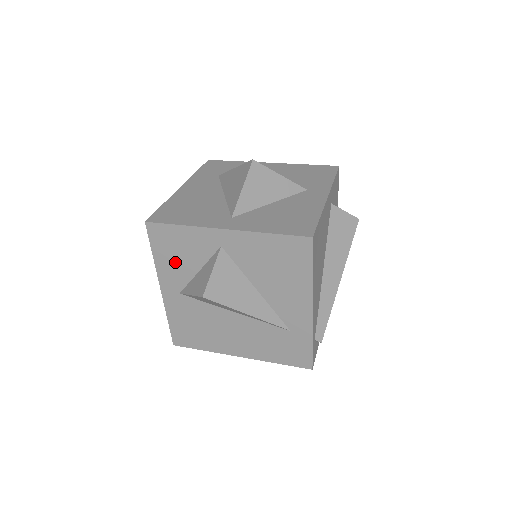
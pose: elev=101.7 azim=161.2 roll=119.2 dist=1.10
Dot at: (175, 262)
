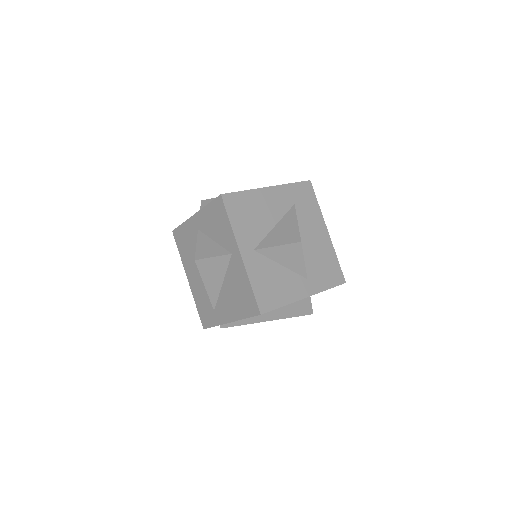
Dot at: (211, 222)
